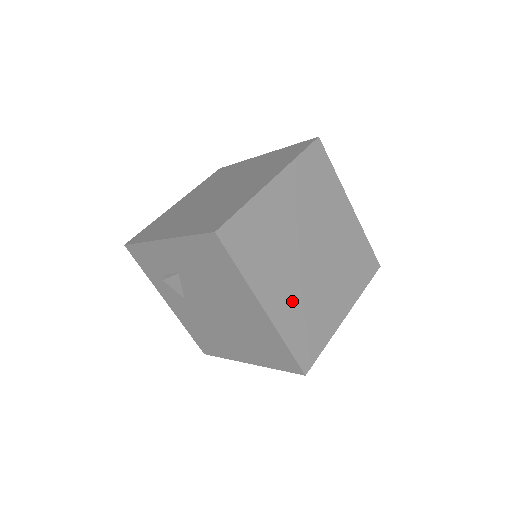
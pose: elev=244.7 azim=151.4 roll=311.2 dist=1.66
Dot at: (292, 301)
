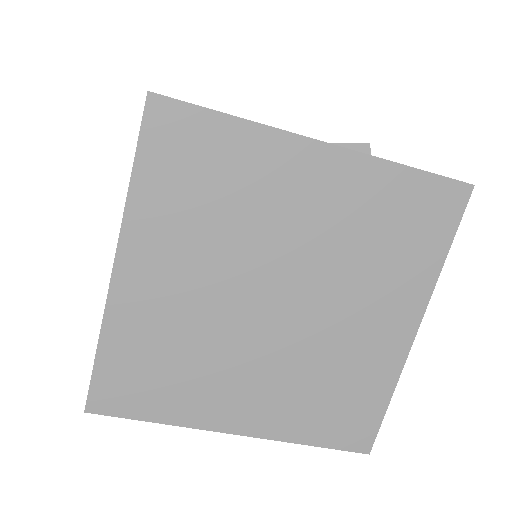
Dot at: (280, 392)
